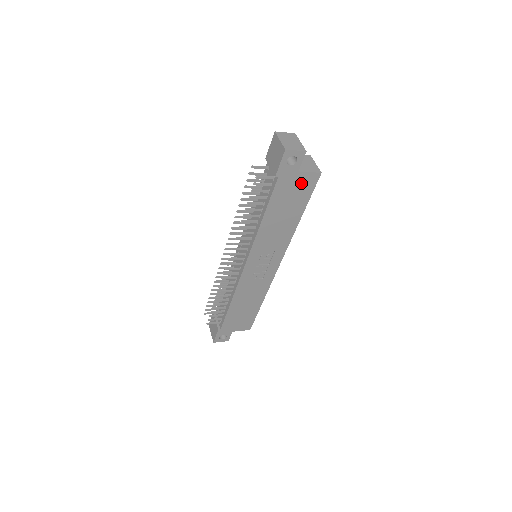
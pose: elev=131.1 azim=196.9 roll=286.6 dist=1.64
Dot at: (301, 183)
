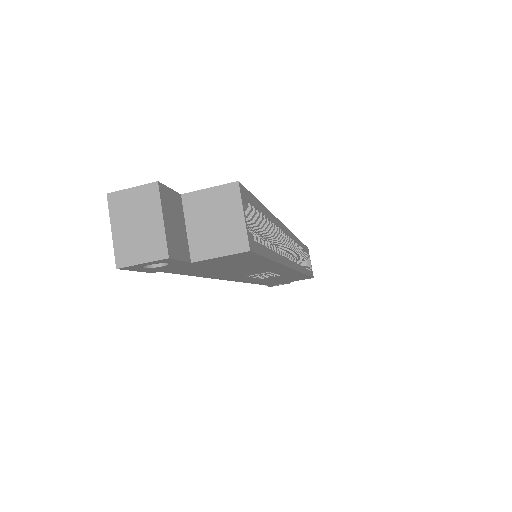
Dot at: (220, 261)
